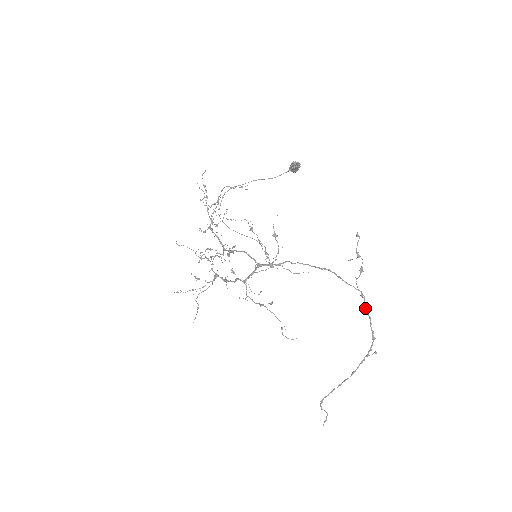
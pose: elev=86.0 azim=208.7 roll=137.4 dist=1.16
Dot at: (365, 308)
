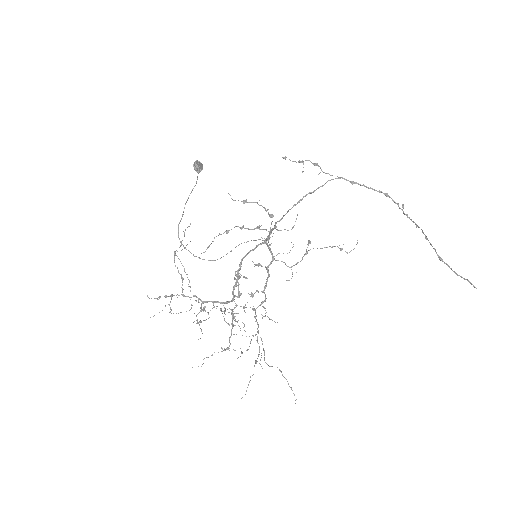
Dot at: (353, 183)
